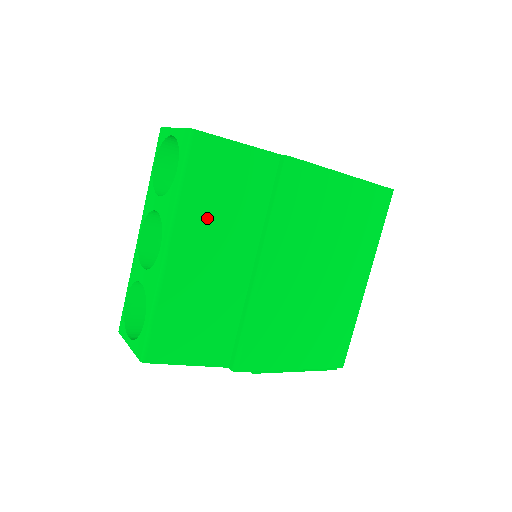
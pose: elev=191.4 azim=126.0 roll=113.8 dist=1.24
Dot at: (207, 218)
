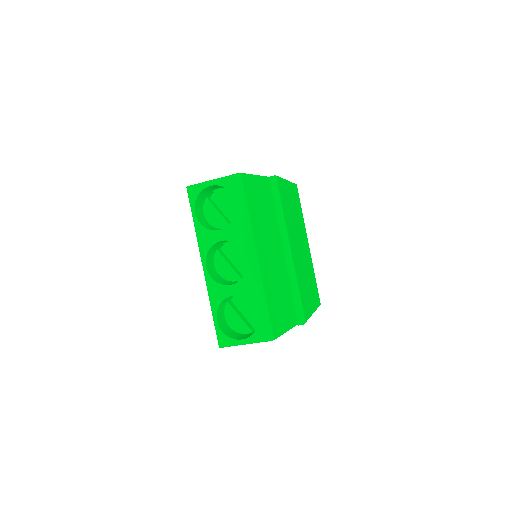
Dot at: (261, 228)
